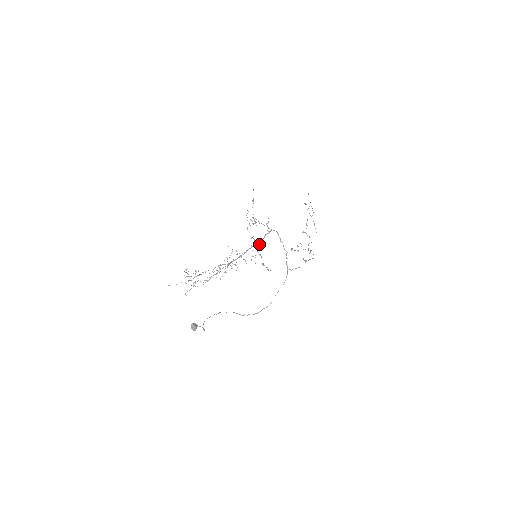
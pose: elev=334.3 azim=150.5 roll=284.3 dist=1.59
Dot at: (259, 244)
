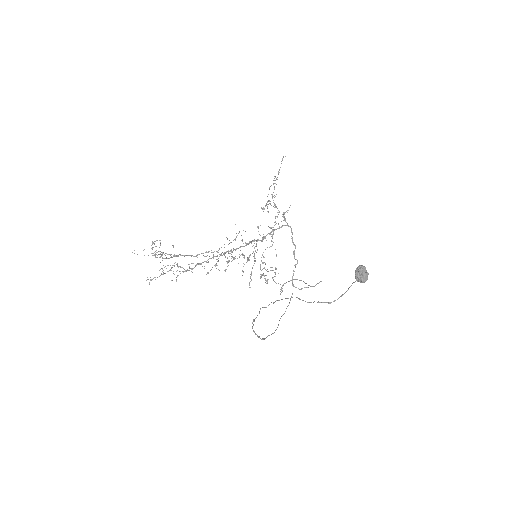
Dot at: (261, 241)
